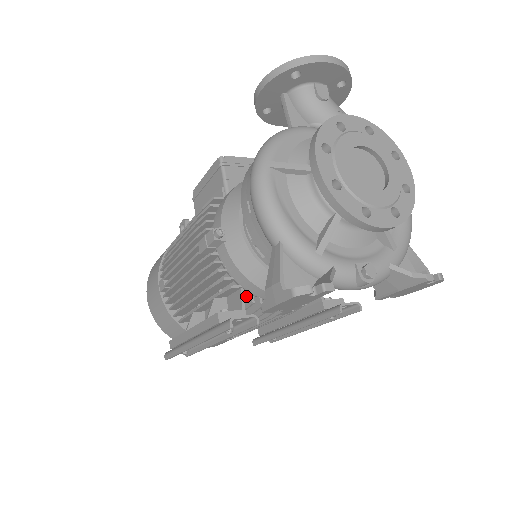
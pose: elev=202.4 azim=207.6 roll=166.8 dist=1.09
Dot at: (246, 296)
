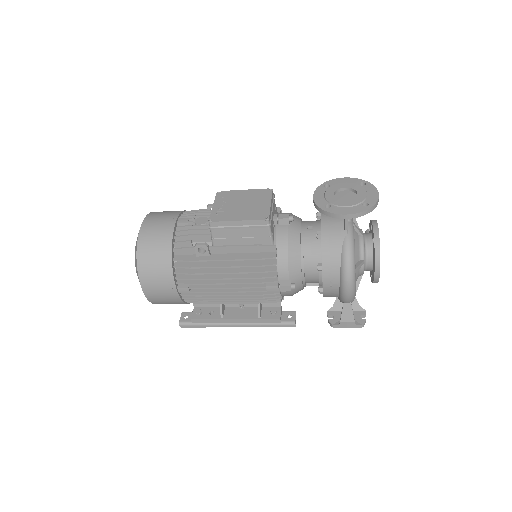
Dot at: occluded
